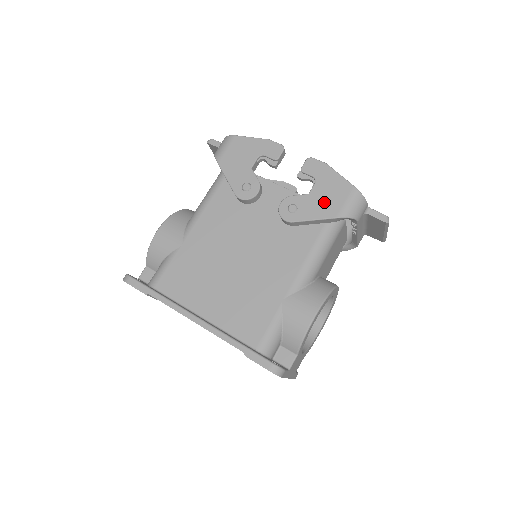
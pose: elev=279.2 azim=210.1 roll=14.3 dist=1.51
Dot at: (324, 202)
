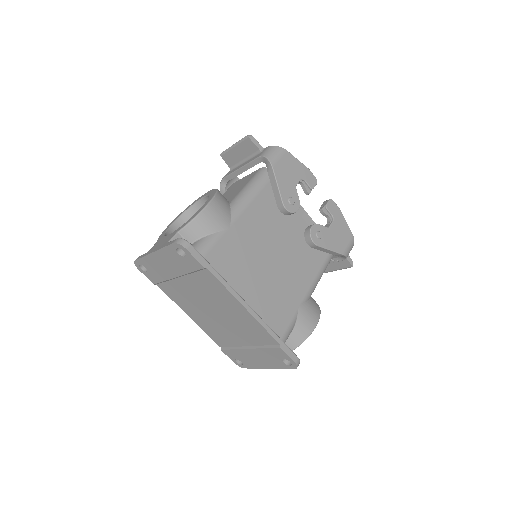
Dot at: (337, 239)
